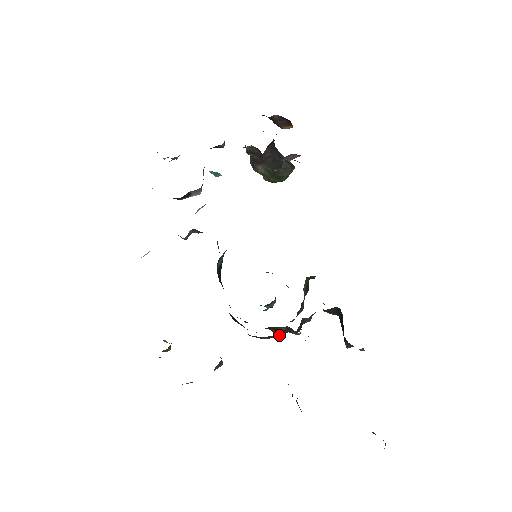
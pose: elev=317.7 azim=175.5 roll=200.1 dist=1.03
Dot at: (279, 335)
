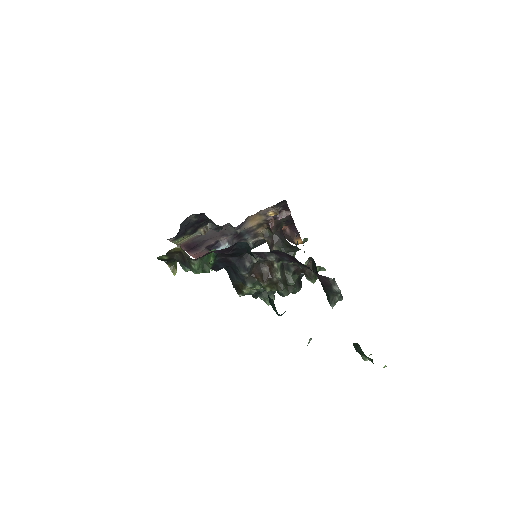
Dot at: (264, 281)
